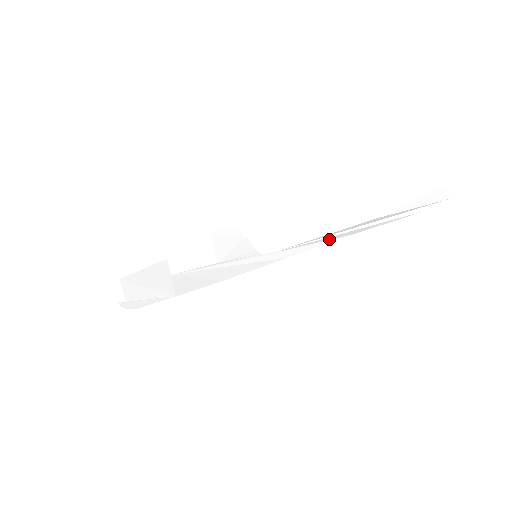
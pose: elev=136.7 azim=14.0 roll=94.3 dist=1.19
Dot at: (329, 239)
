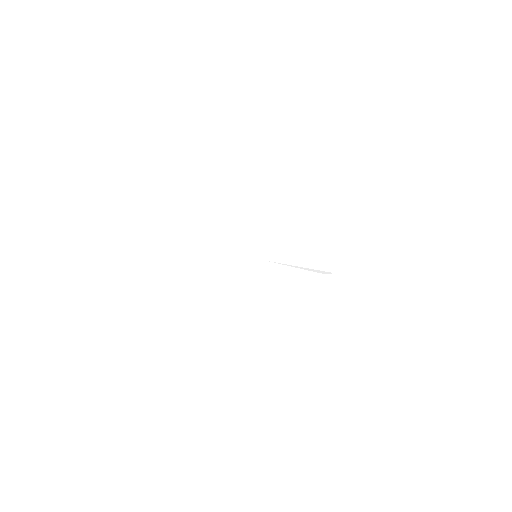
Dot at: occluded
